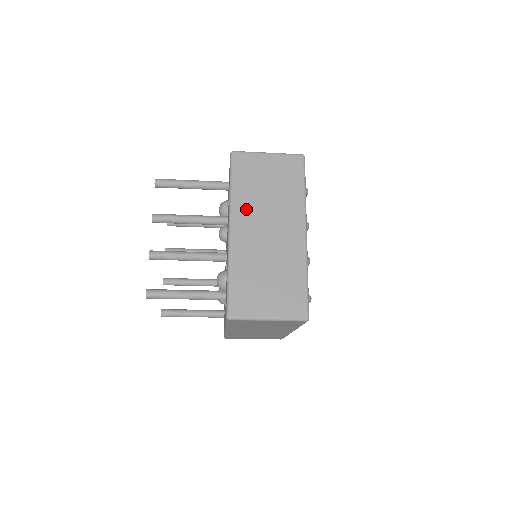
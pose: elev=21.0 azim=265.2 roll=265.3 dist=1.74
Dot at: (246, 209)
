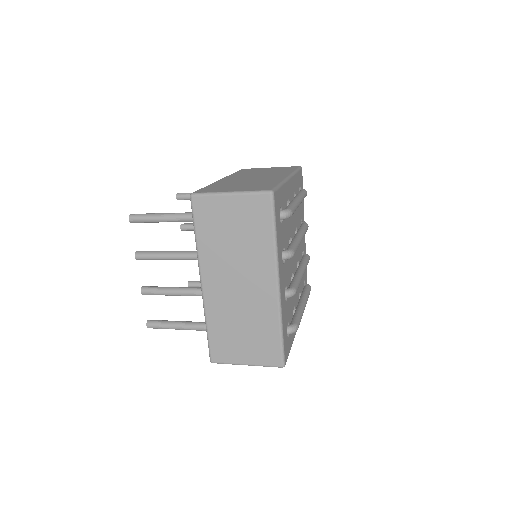
Dot at: (214, 262)
